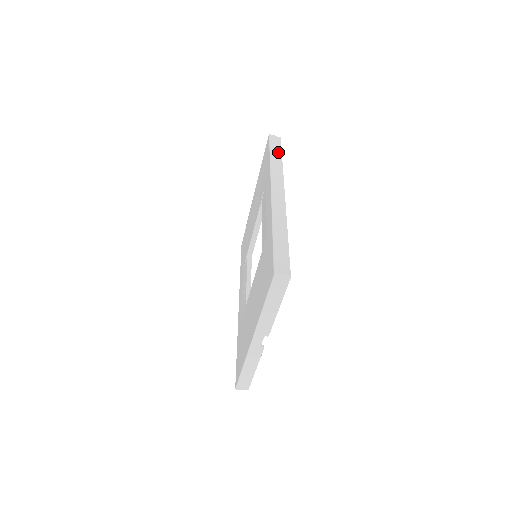
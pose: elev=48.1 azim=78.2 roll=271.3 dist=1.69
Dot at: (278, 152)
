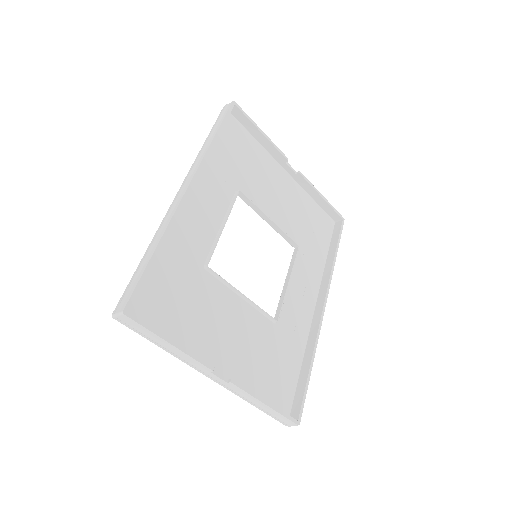
Dot at: (217, 127)
